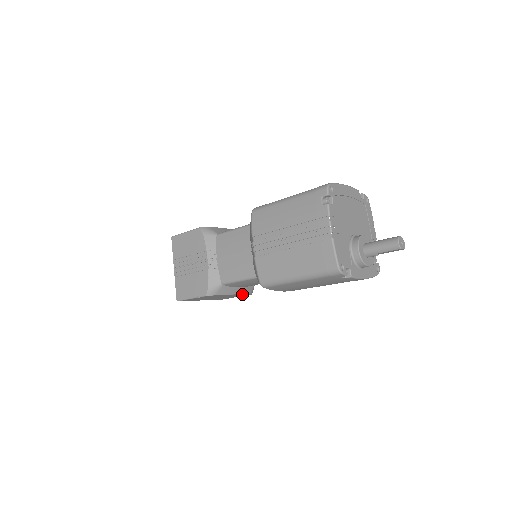
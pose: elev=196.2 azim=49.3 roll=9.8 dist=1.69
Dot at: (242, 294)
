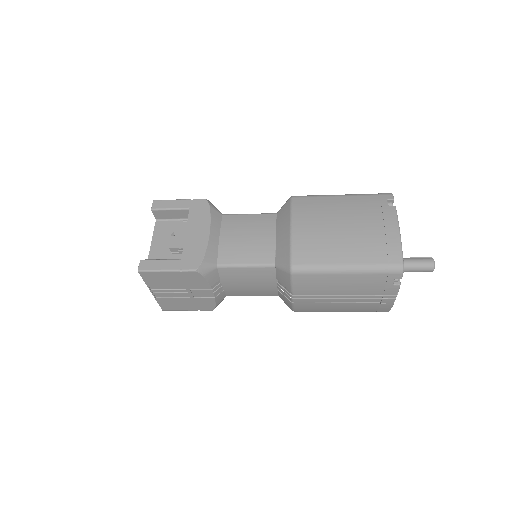
Dot at: occluded
